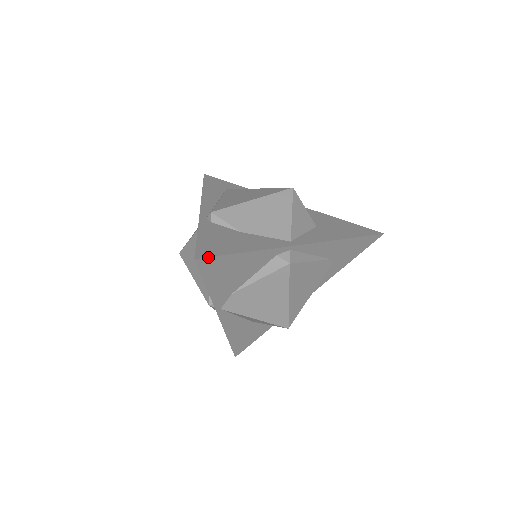
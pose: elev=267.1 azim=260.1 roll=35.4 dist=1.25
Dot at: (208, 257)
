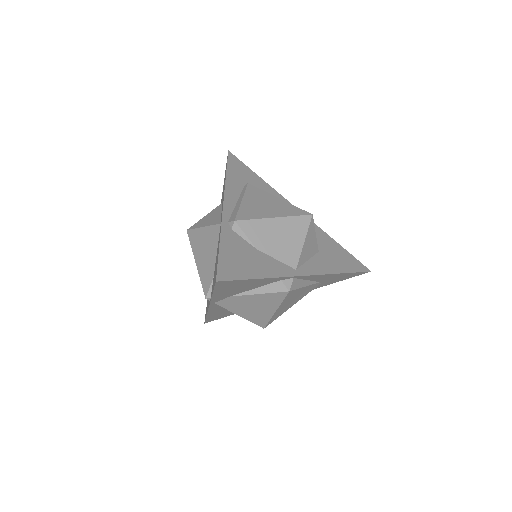
Dot at: (227, 280)
